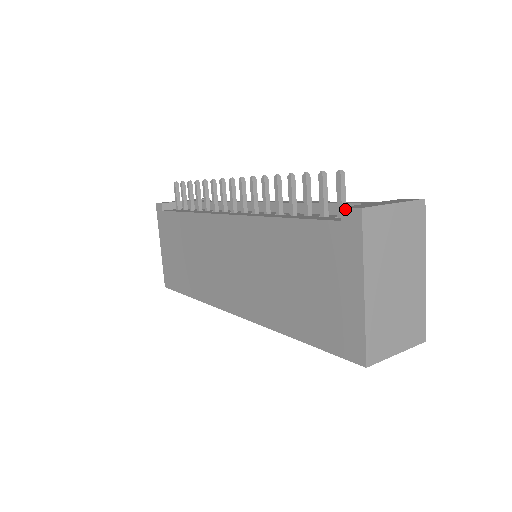
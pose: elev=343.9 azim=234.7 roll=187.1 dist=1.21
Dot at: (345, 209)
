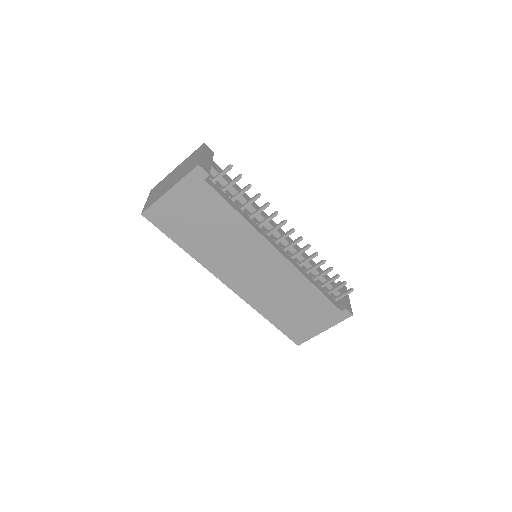
Dot at: (347, 311)
